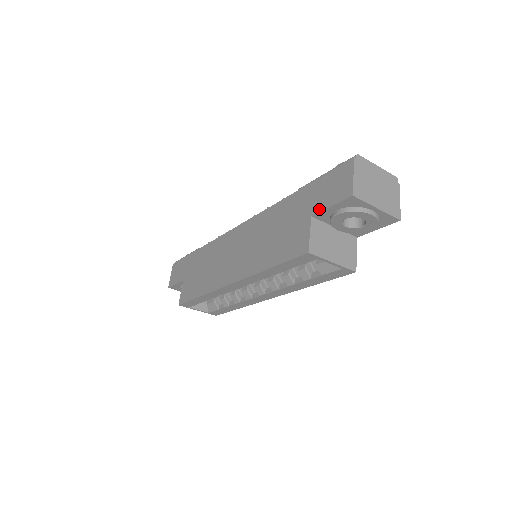
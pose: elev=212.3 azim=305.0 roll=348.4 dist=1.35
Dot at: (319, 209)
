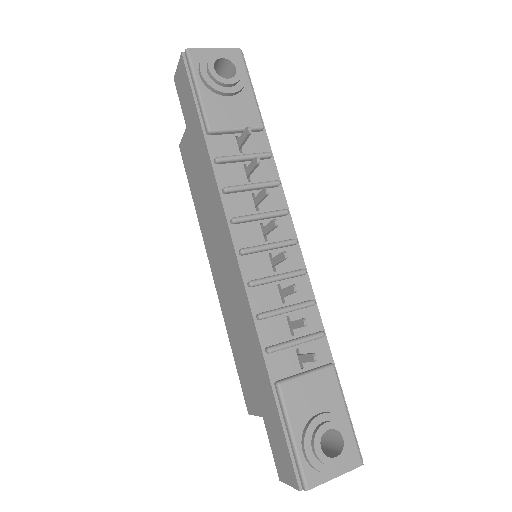
Dot at: (267, 431)
